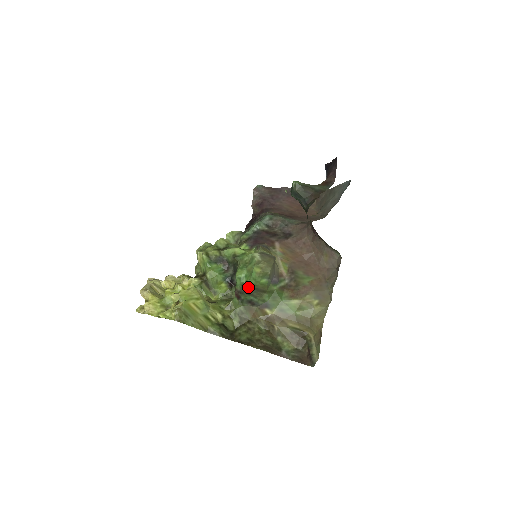
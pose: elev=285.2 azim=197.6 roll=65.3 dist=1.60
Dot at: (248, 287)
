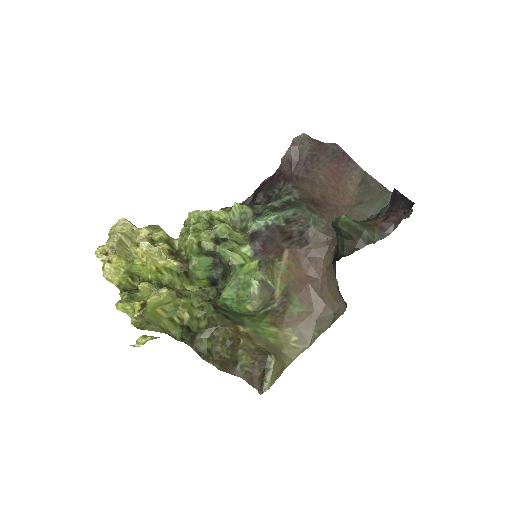
Dot at: (230, 309)
